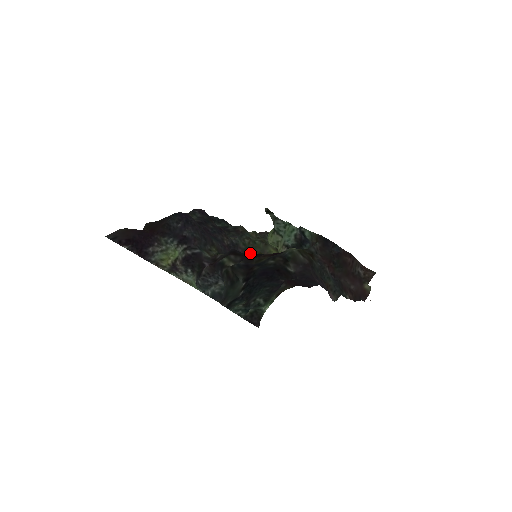
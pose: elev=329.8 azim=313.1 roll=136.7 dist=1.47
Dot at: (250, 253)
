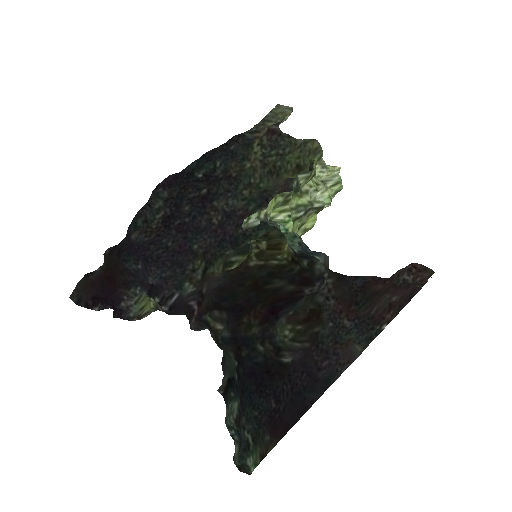
Dot at: (257, 199)
